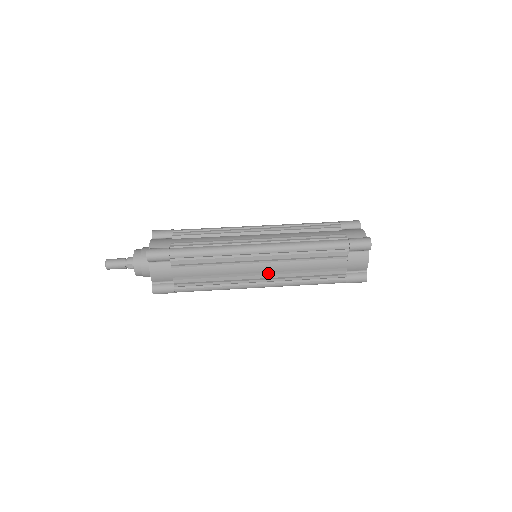
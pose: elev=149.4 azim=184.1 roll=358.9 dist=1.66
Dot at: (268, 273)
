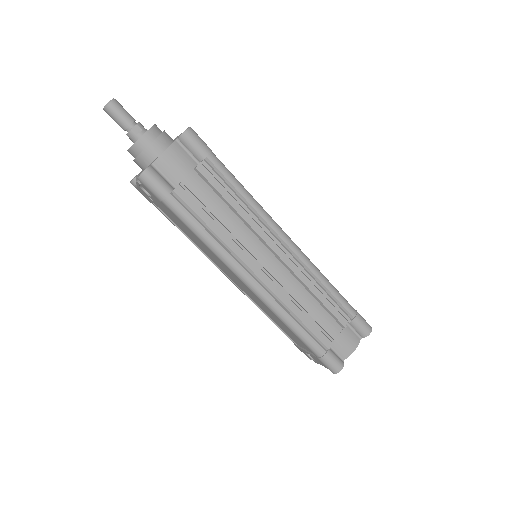
Dot at: (271, 274)
